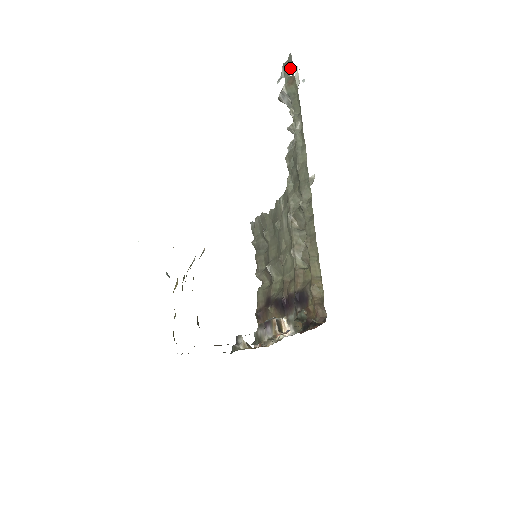
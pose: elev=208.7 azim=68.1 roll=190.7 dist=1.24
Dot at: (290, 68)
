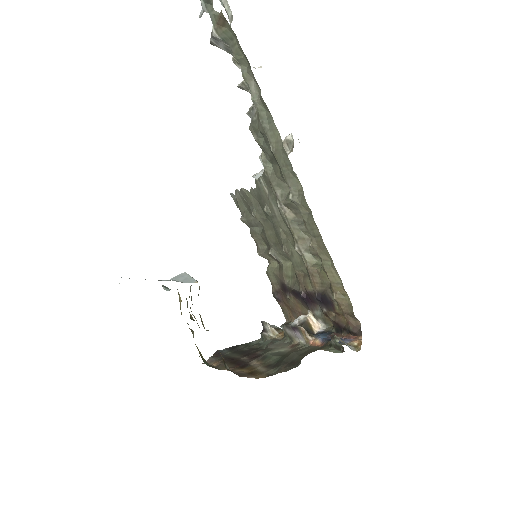
Dot at: out of frame
